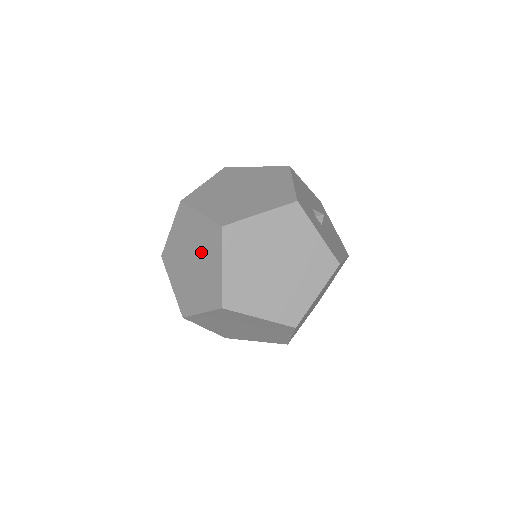
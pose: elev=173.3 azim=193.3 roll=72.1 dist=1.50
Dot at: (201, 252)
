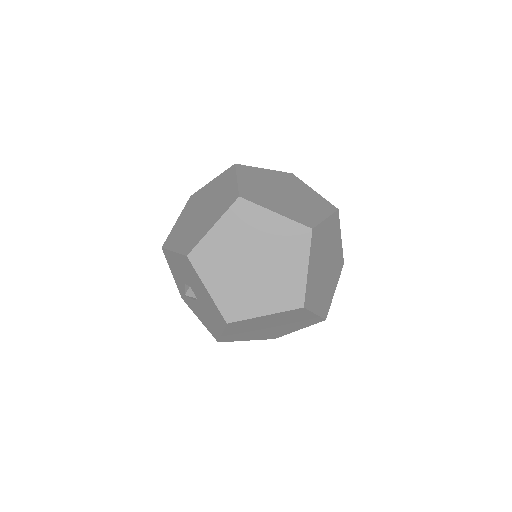
Dot at: (274, 253)
